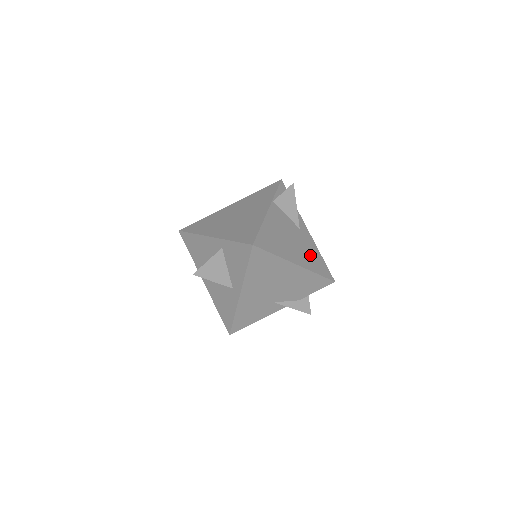
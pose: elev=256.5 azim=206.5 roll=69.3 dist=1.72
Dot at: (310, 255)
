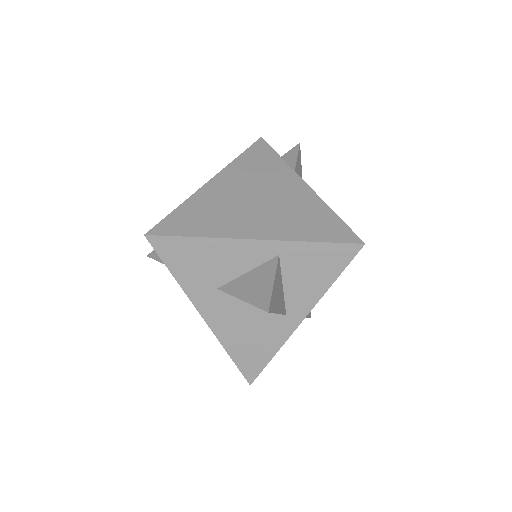
Dot at: occluded
